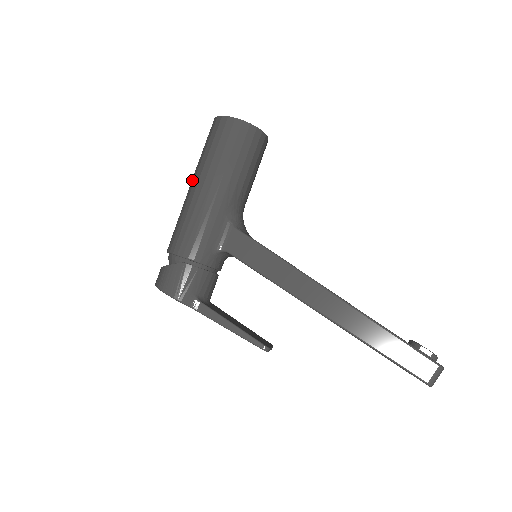
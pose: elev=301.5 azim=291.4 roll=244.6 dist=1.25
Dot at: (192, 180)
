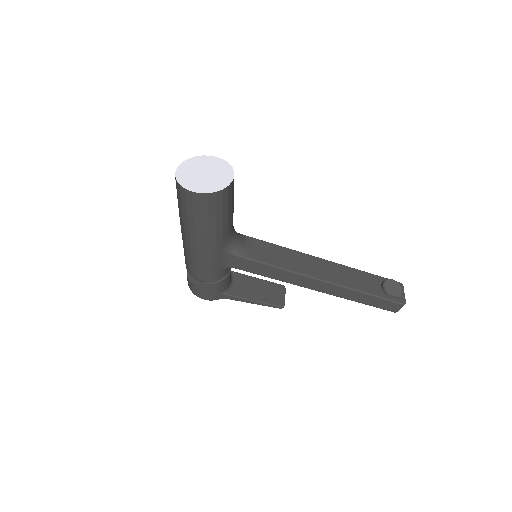
Dot at: (182, 229)
